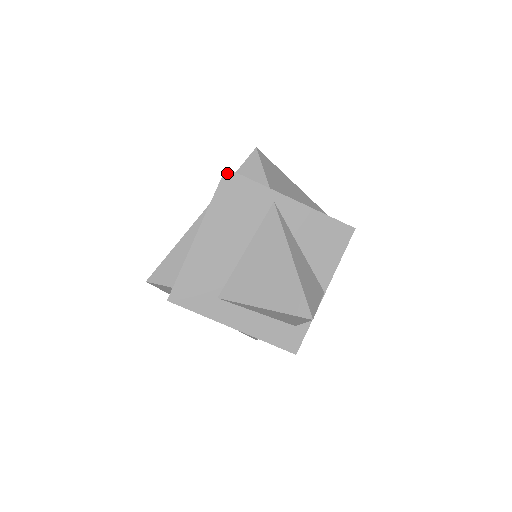
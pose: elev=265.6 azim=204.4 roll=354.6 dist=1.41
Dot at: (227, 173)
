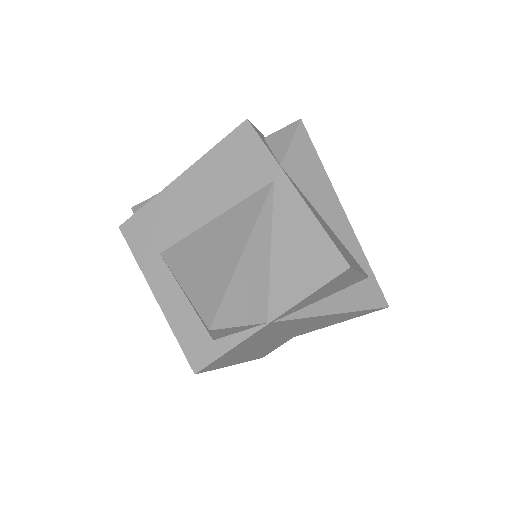
Dot at: (245, 125)
